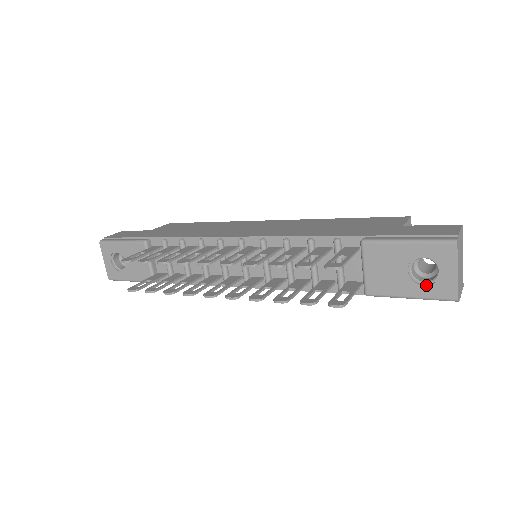
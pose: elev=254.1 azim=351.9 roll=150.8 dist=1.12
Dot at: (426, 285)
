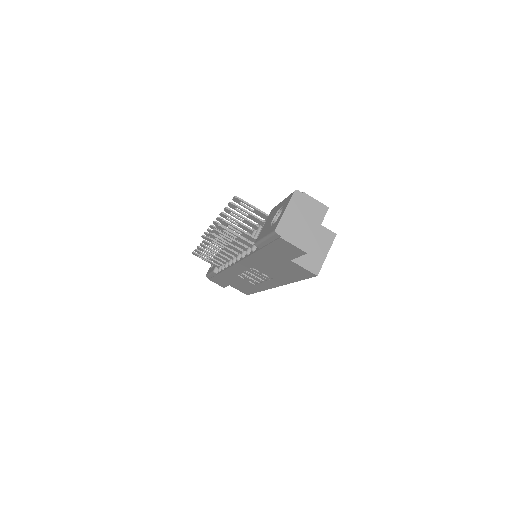
Dot at: (272, 225)
